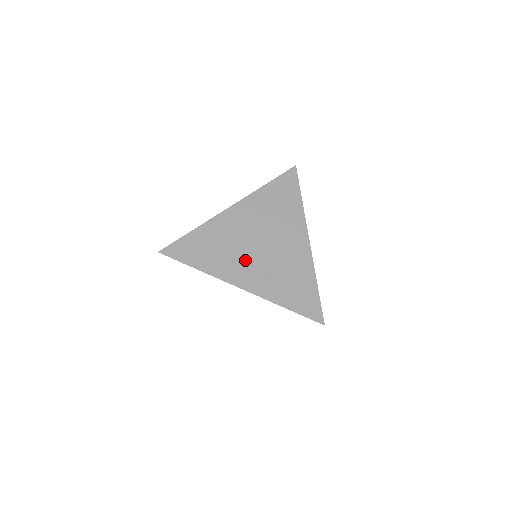
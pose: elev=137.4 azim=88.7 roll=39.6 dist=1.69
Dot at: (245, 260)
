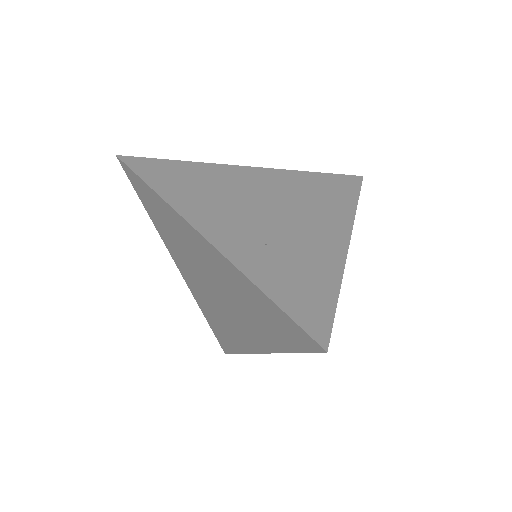
Dot at: (234, 214)
